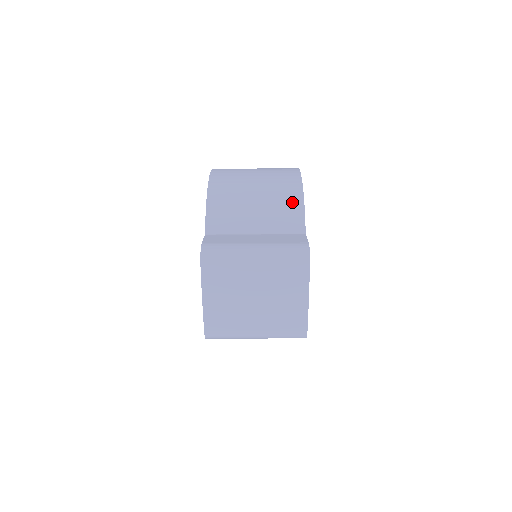
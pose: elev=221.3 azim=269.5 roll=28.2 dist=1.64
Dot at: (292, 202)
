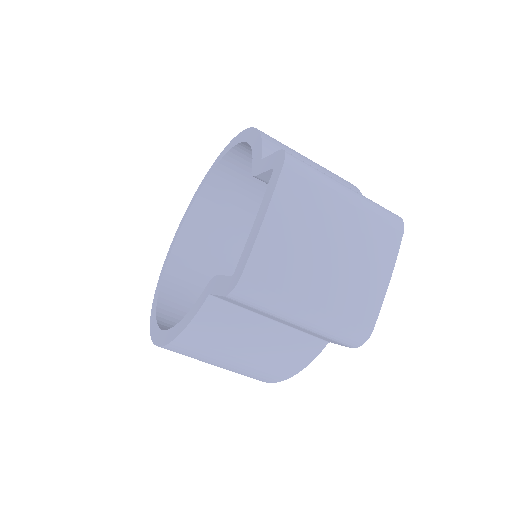
Dot at: (350, 186)
